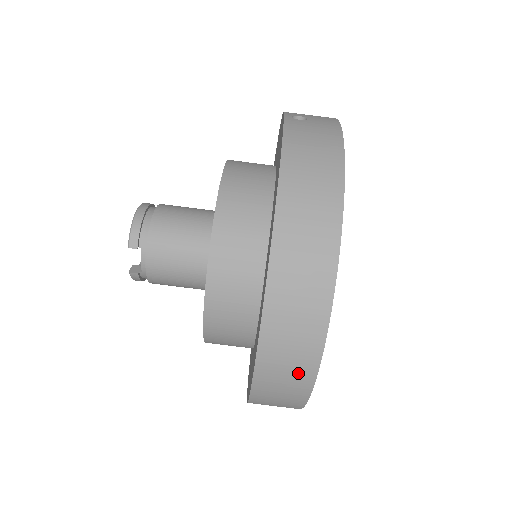
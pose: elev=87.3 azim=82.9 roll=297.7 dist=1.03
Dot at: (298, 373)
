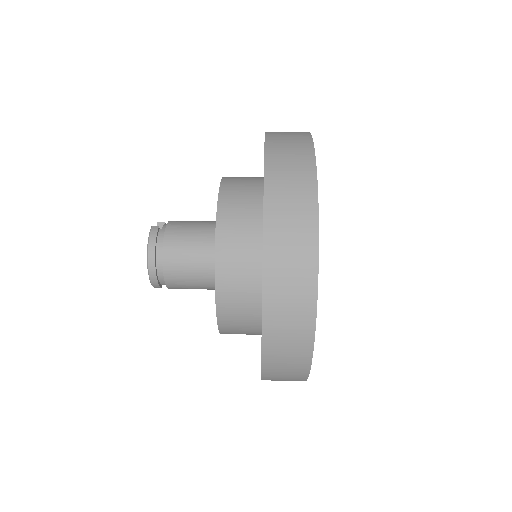
Dot at: (296, 133)
